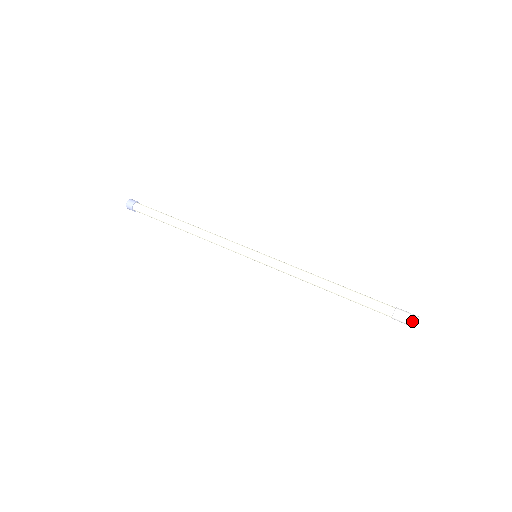
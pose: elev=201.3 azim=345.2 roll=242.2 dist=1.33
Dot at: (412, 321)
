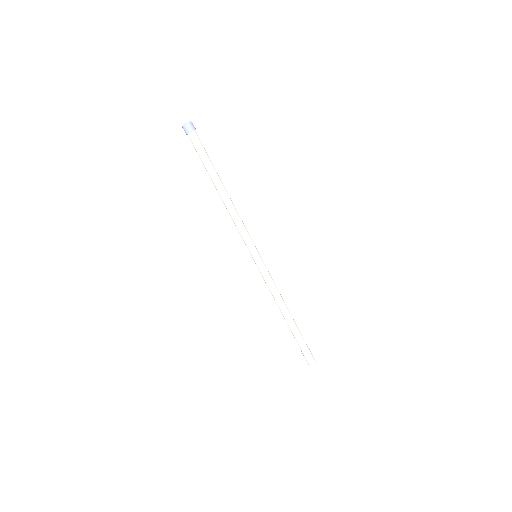
Dot at: (310, 363)
